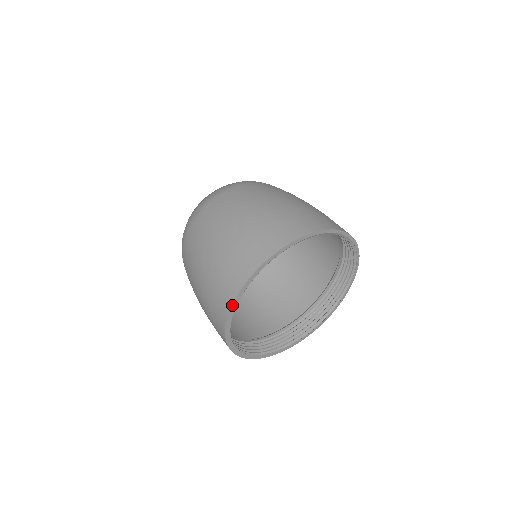
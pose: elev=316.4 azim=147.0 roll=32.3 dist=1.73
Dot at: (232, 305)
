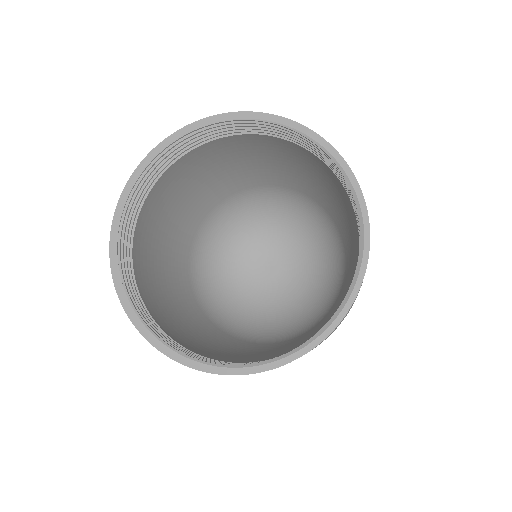
Dot at: (179, 130)
